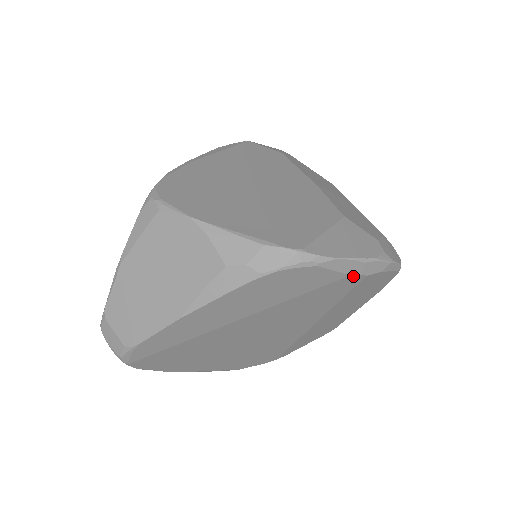
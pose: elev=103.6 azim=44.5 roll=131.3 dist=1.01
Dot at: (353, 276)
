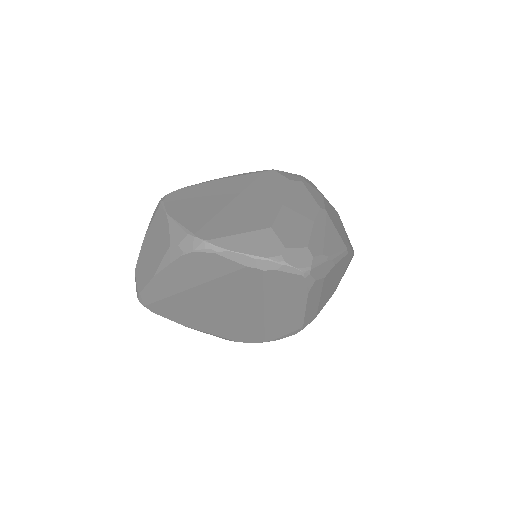
Dot at: (251, 268)
